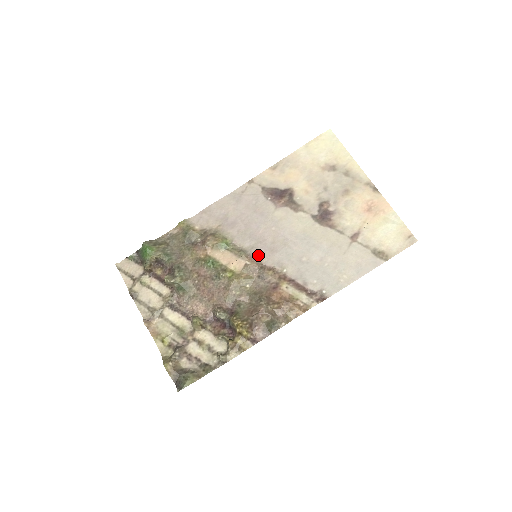
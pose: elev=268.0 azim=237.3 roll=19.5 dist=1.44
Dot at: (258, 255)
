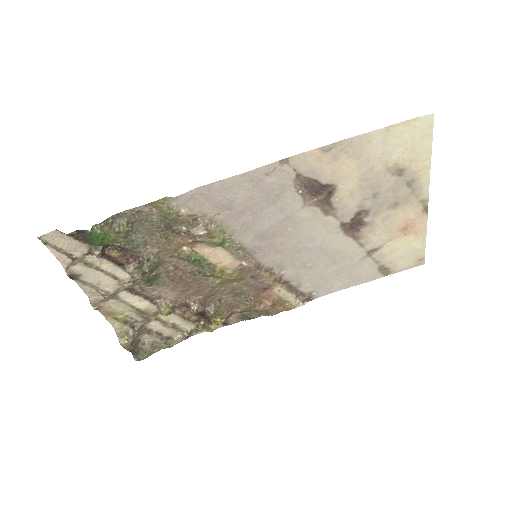
Dot at: (259, 255)
